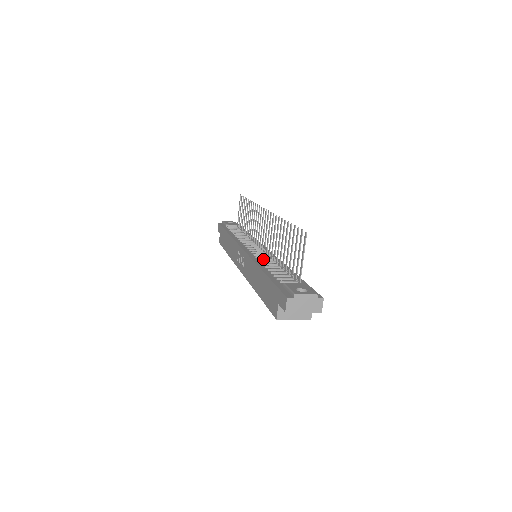
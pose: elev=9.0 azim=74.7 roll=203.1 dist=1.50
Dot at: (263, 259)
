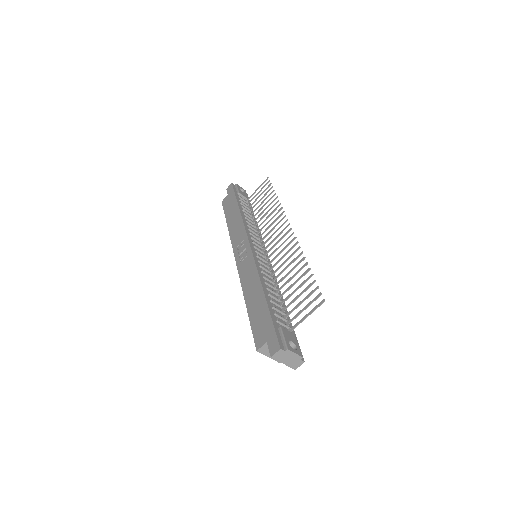
Dot at: (266, 274)
